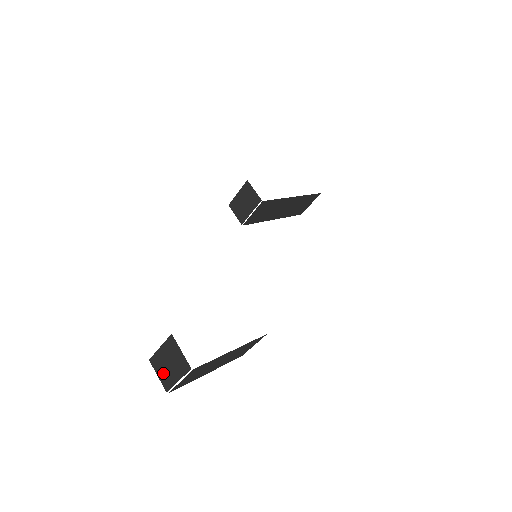
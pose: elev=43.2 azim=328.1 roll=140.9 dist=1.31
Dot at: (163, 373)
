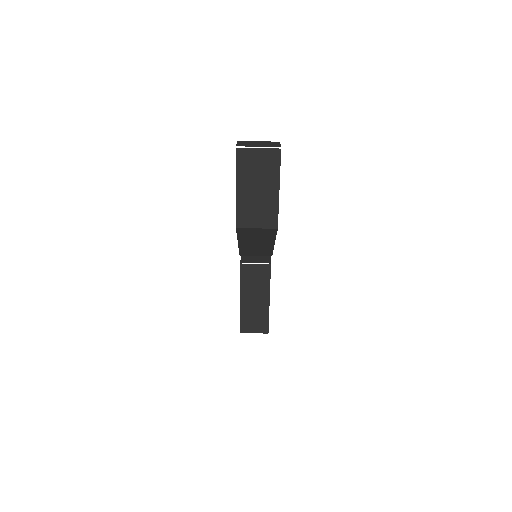
Dot at: (246, 144)
